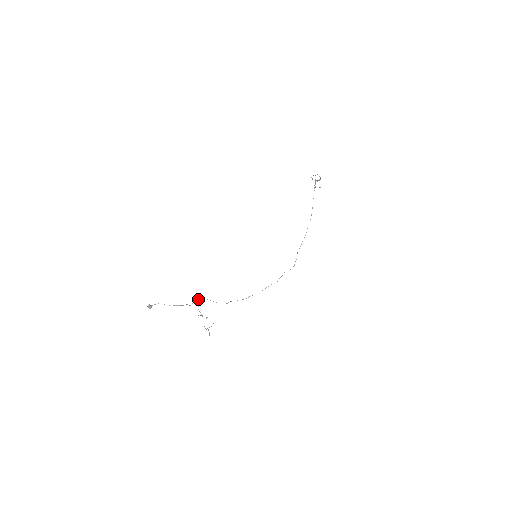
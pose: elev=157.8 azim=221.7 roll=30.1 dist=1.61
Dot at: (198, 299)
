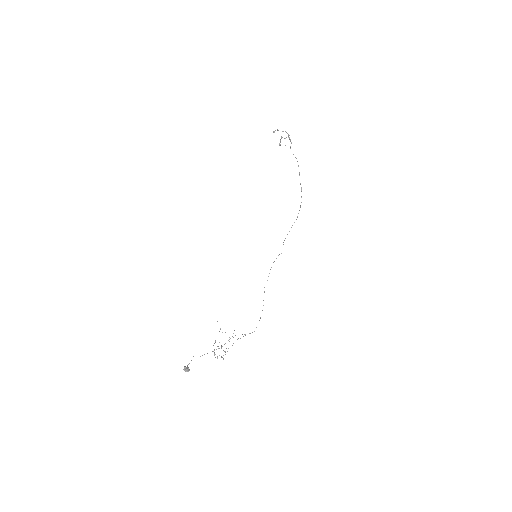
Dot at: occluded
